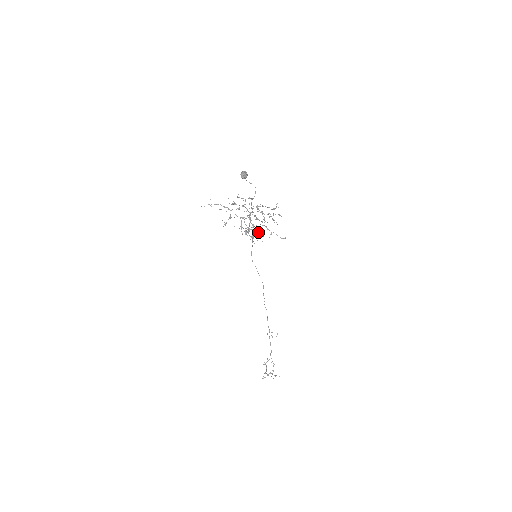
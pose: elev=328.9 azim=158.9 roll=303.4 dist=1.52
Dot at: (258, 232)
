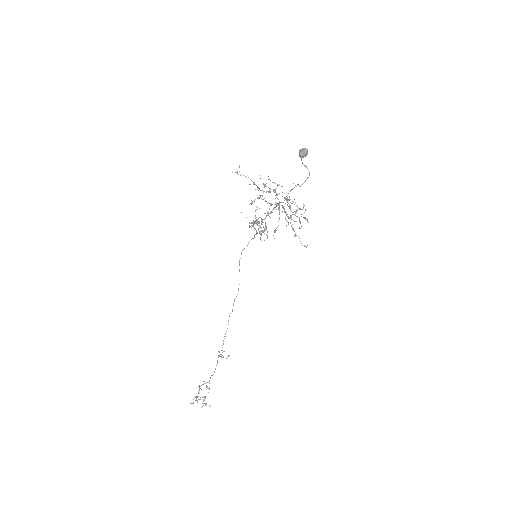
Dot at: (265, 229)
